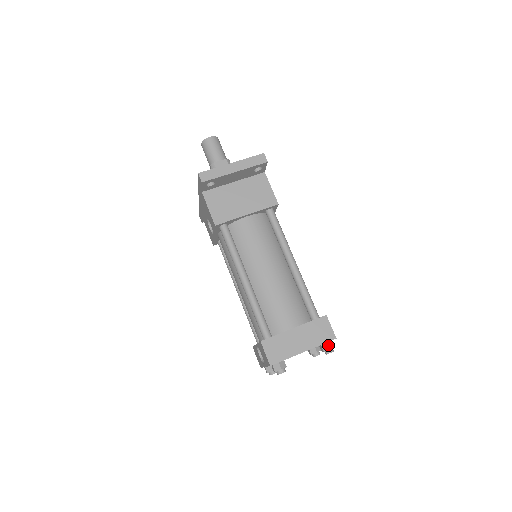
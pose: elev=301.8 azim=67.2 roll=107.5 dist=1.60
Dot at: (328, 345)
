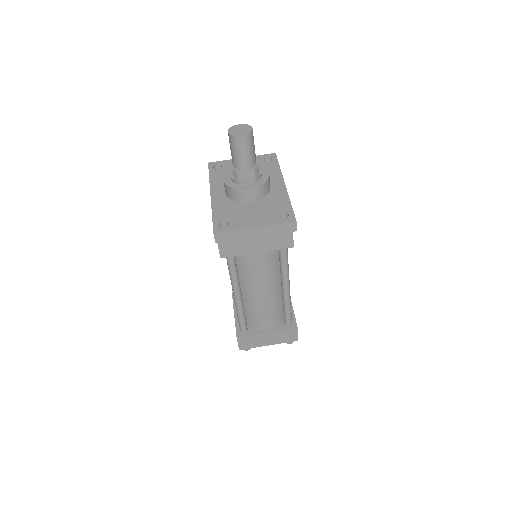
Dot at: (290, 342)
